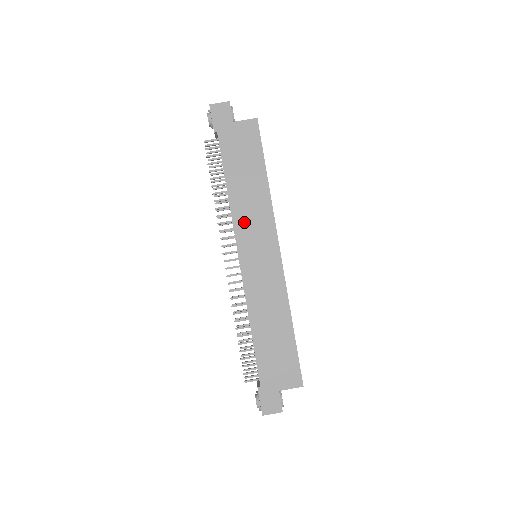
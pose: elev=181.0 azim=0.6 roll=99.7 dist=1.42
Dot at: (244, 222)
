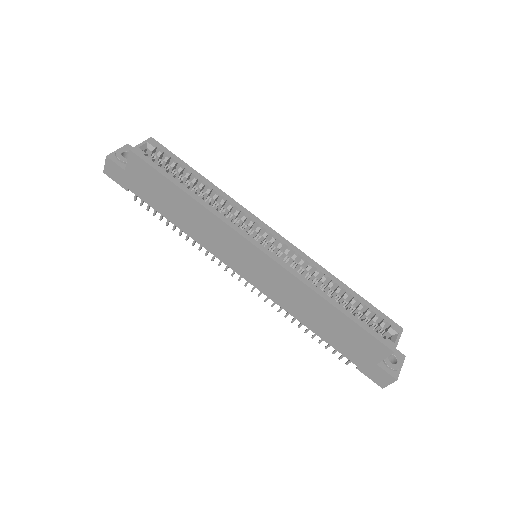
Dot at: (213, 245)
